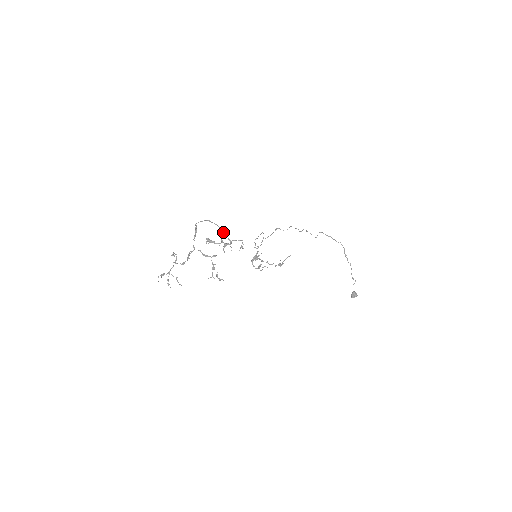
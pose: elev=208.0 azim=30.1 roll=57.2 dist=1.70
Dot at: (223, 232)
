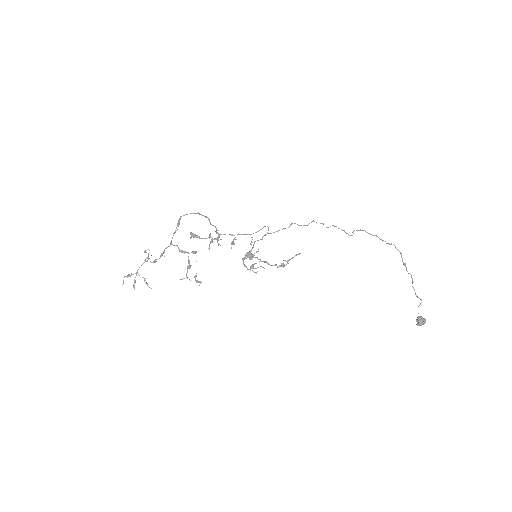
Dot at: (212, 225)
